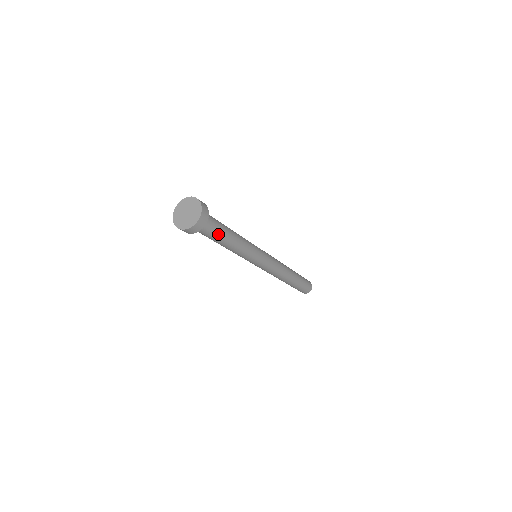
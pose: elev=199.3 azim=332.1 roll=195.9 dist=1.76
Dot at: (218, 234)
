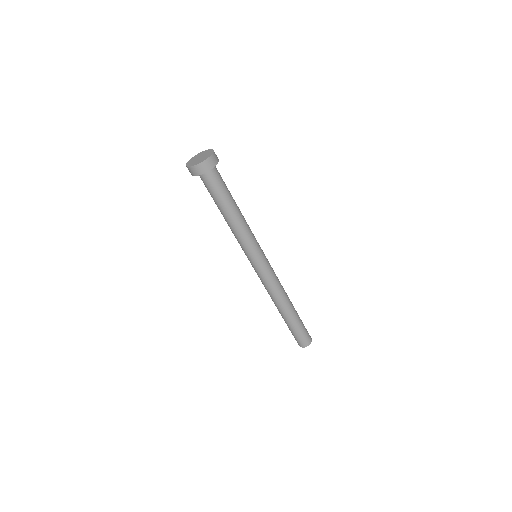
Dot at: (224, 192)
